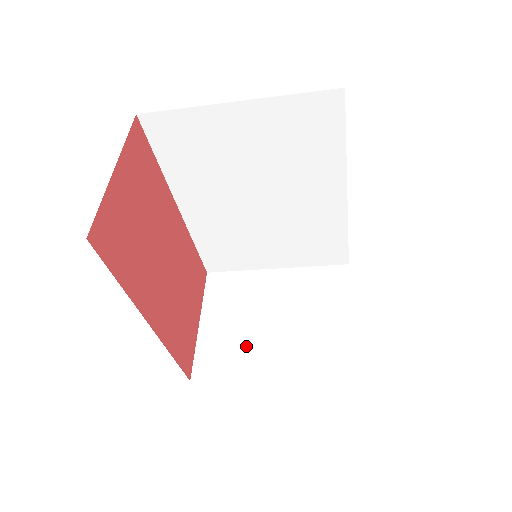
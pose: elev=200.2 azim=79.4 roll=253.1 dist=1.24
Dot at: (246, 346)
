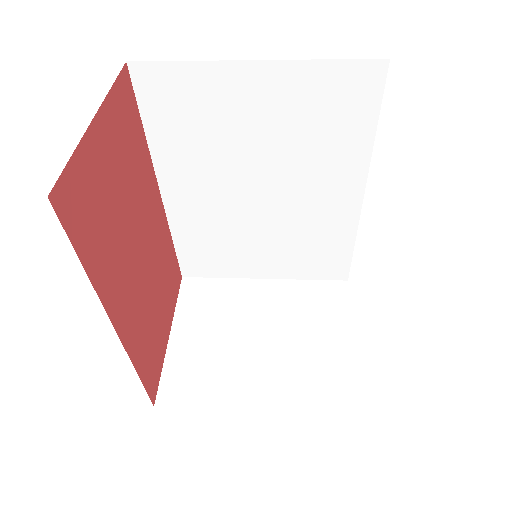
Dot at: (226, 367)
